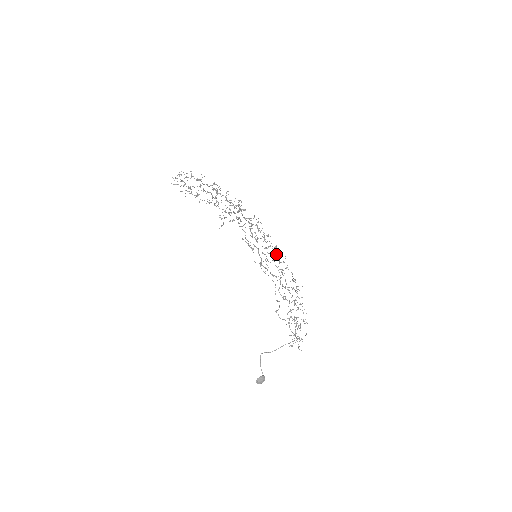
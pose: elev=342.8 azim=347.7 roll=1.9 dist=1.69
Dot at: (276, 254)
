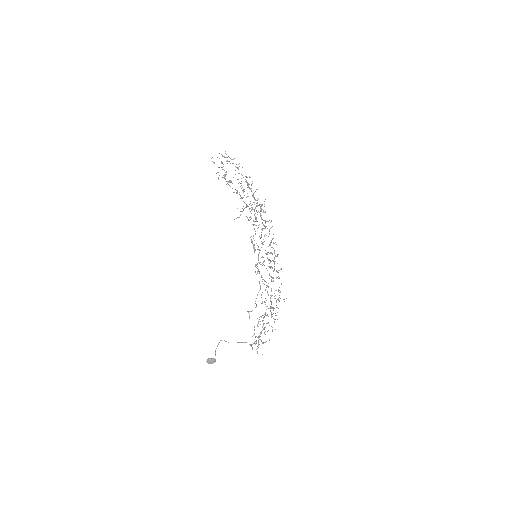
Dot at: (274, 262)
